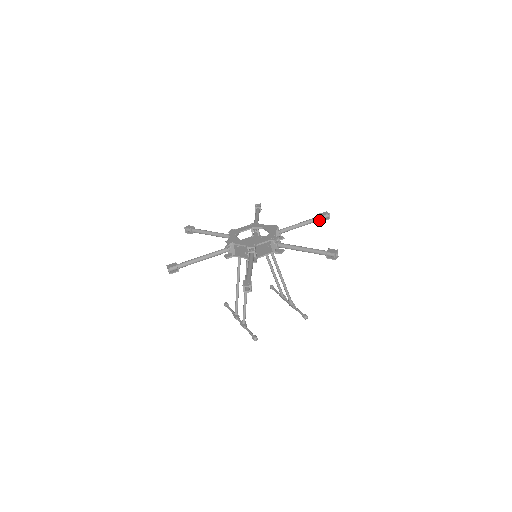
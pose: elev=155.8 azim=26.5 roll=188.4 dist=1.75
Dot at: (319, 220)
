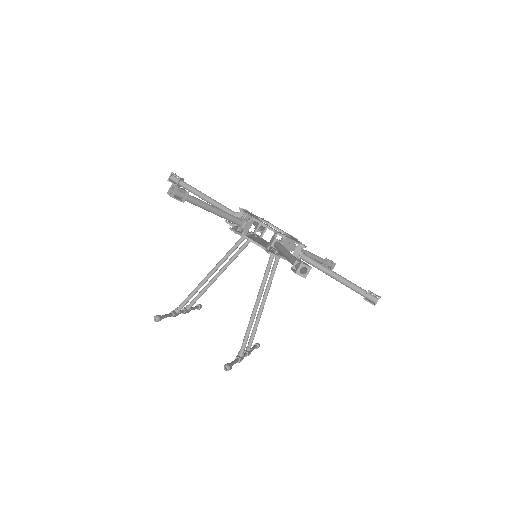
Dot at: (361, 293)
